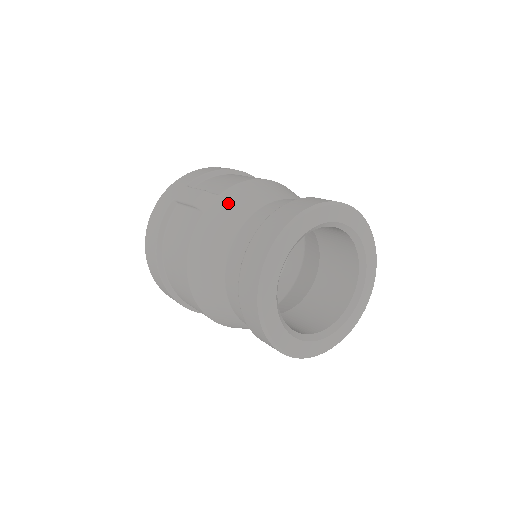
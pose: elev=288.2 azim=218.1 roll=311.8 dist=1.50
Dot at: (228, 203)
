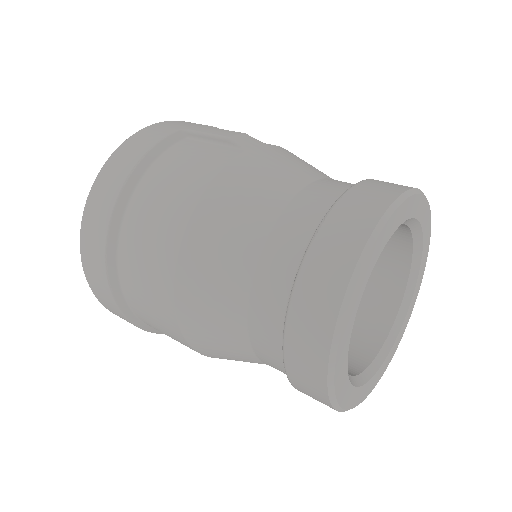
Dot at: (284, 156)
